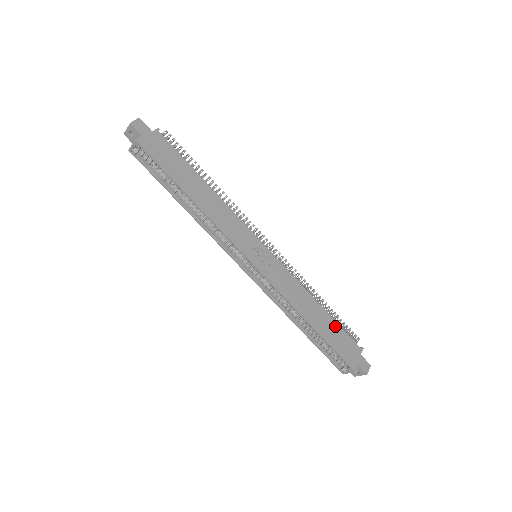
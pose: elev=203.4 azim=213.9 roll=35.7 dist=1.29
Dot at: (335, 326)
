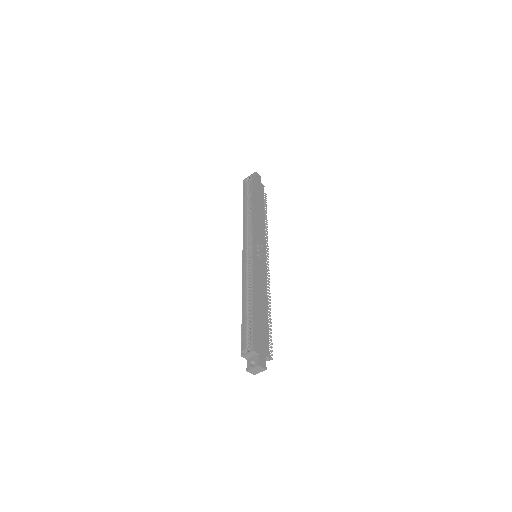
Dot at: (266, 324)
